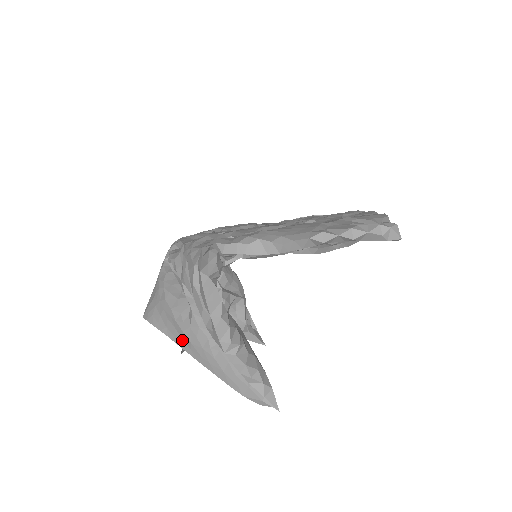
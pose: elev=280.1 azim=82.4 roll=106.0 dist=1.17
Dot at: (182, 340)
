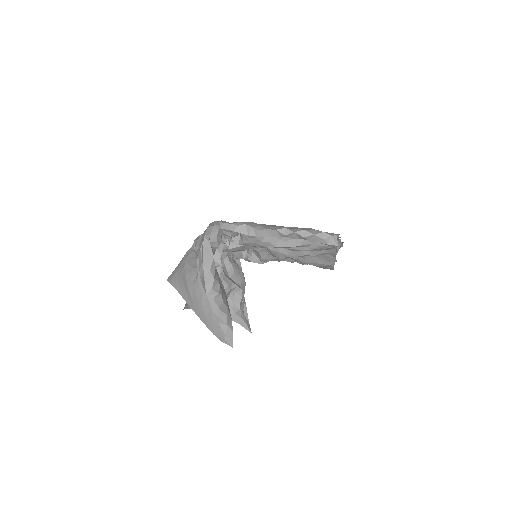
Dot at: (186, 295)
